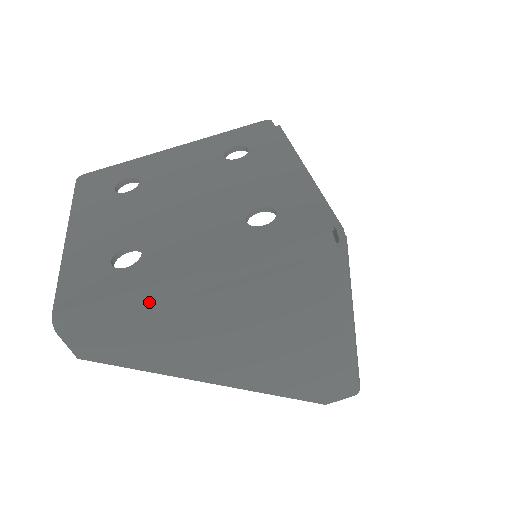
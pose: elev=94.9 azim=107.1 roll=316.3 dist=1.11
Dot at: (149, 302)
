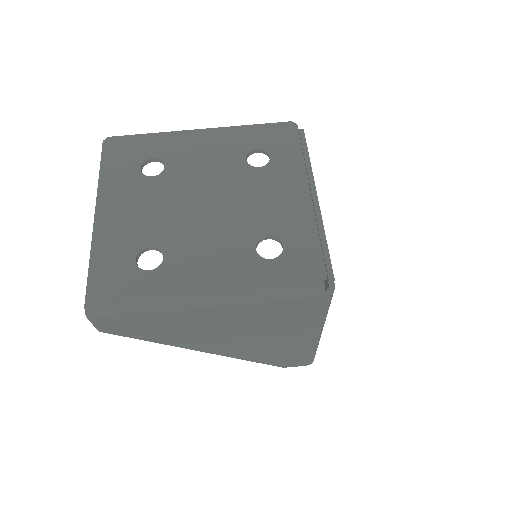
Dot at: (166, 309)
